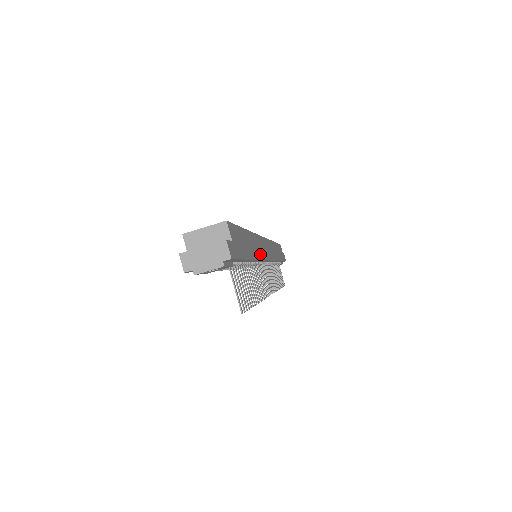
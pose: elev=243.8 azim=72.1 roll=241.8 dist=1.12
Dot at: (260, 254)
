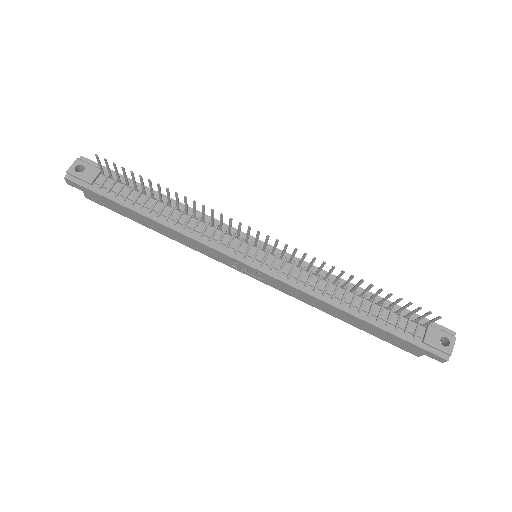
Dot at: (200, 215)
